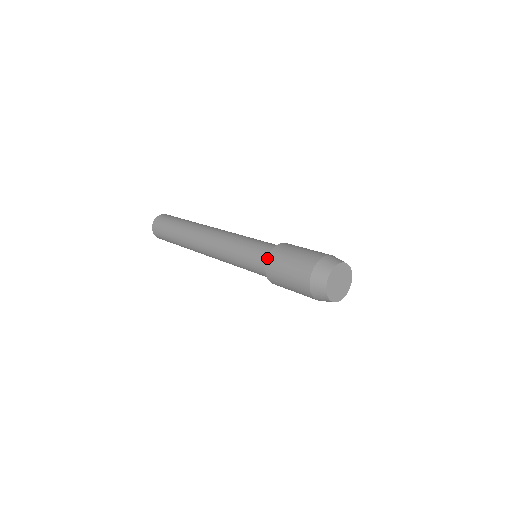
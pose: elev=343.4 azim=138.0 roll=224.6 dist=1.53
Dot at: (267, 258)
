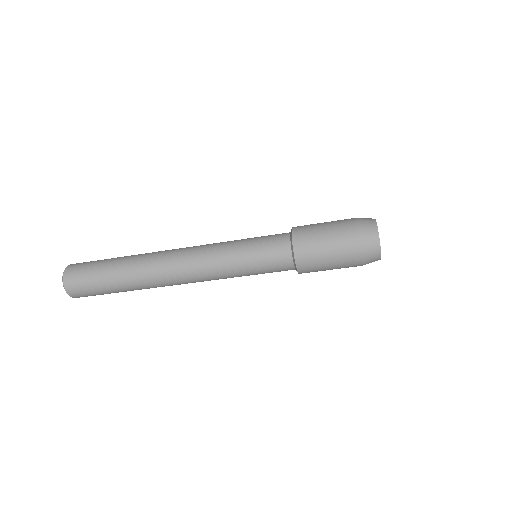
Dot at: occluded
